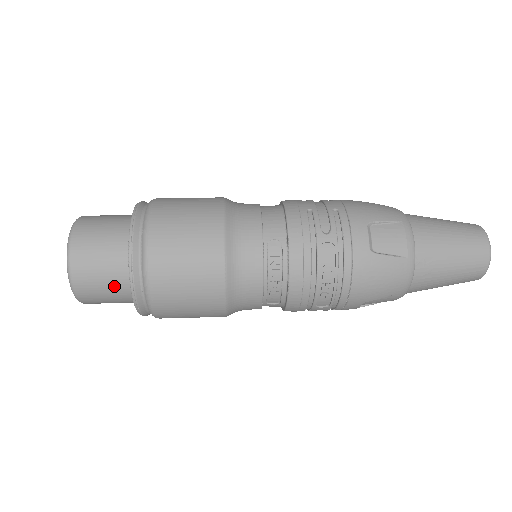
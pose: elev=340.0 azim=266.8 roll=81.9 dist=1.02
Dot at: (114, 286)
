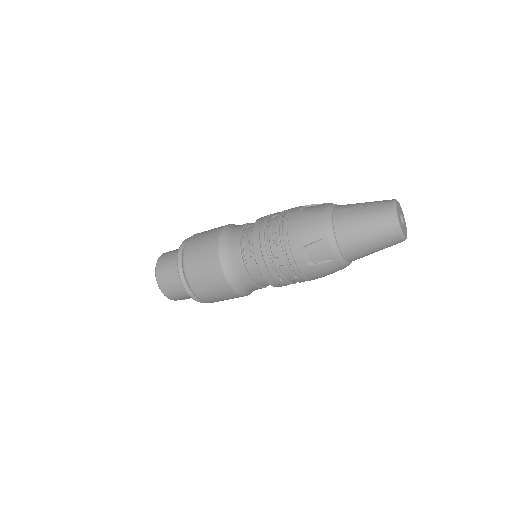
Dot at: (173, 267)
